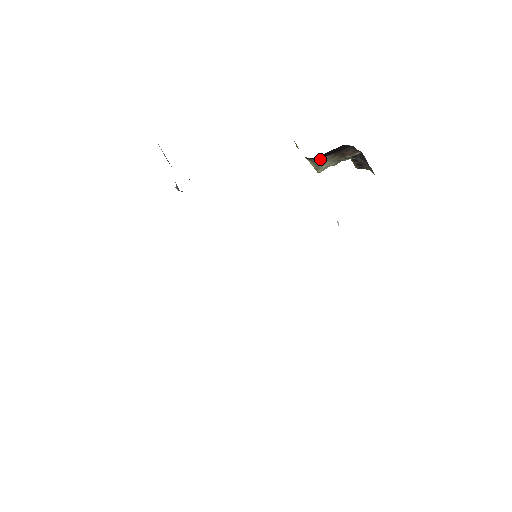
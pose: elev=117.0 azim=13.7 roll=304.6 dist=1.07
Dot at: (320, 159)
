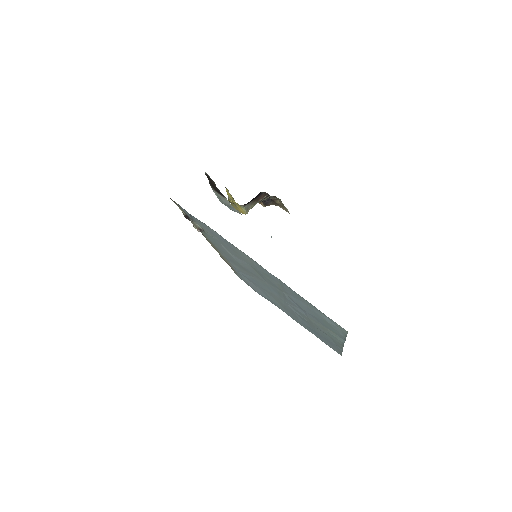
Dot at: (248, 205)
